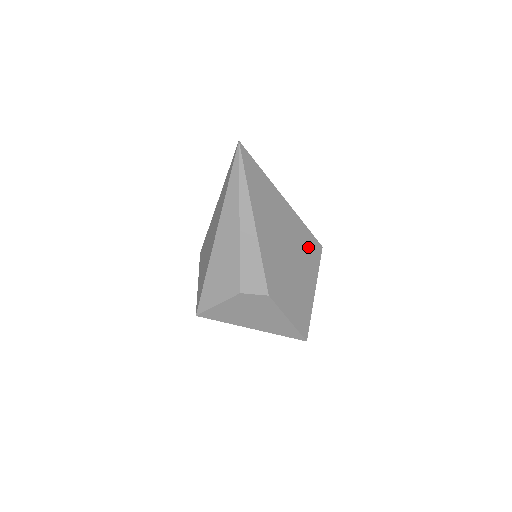
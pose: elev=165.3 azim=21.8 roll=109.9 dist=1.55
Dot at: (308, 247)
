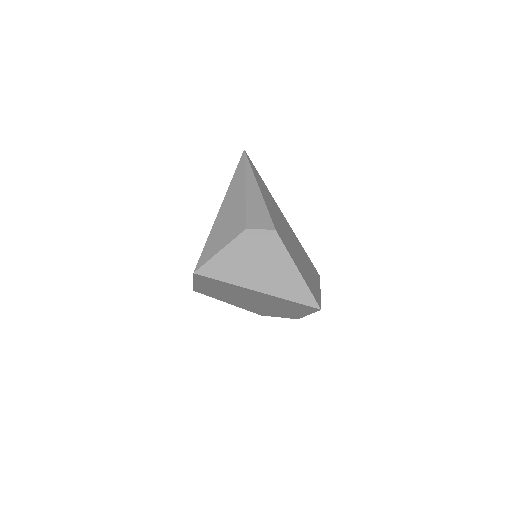
Dot at: (306, 258)
